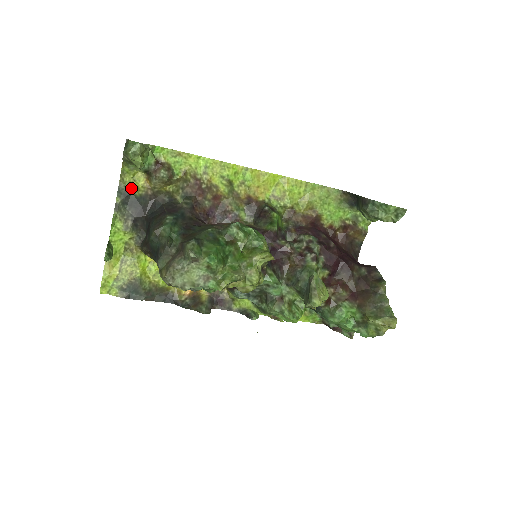
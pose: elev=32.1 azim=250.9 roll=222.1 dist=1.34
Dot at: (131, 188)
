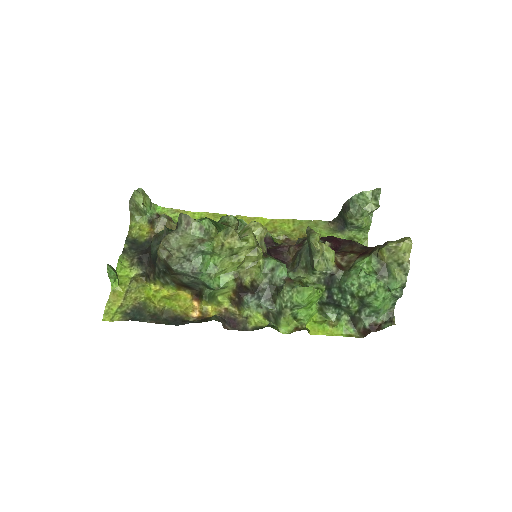
Dot at: (137, 237)
